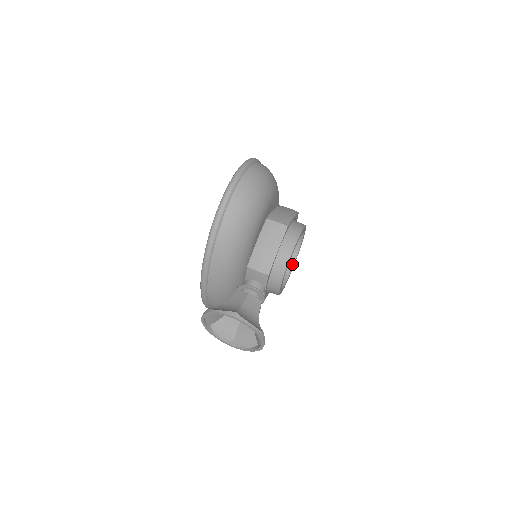
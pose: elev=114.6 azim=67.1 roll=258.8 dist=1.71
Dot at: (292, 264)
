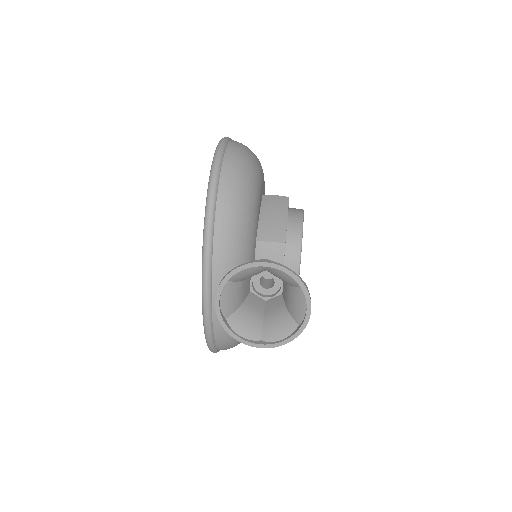
Dot at: occluded
